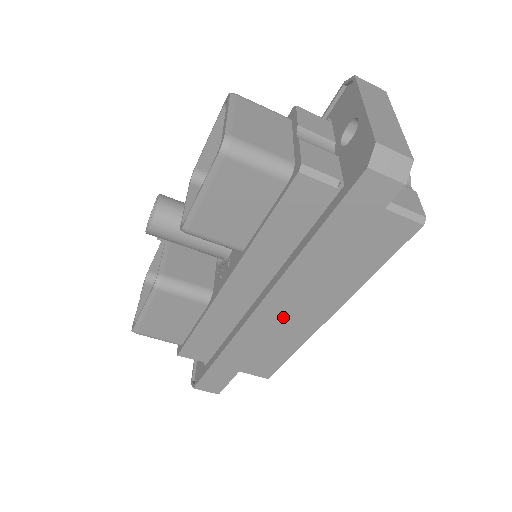
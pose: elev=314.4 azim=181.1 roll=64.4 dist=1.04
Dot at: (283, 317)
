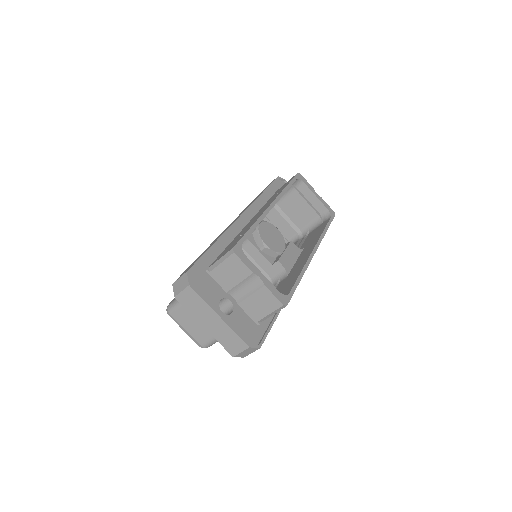
Dot at: occluded
